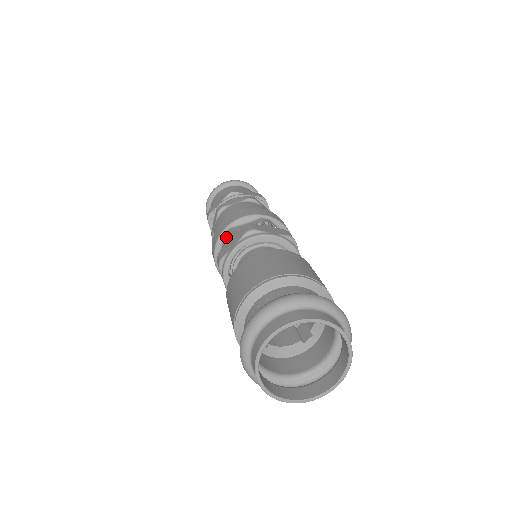
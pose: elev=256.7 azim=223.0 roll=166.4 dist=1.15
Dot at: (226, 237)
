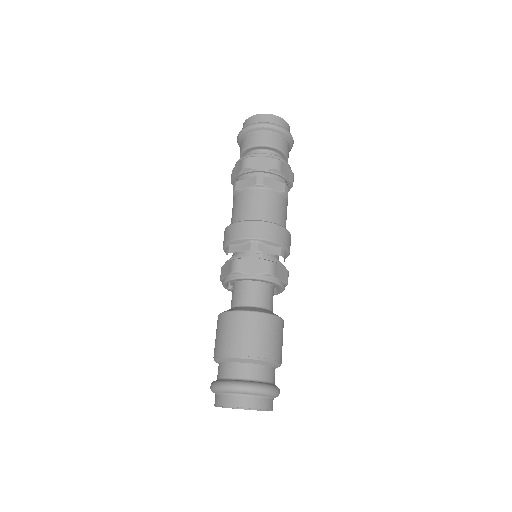
Dot at: occluded
